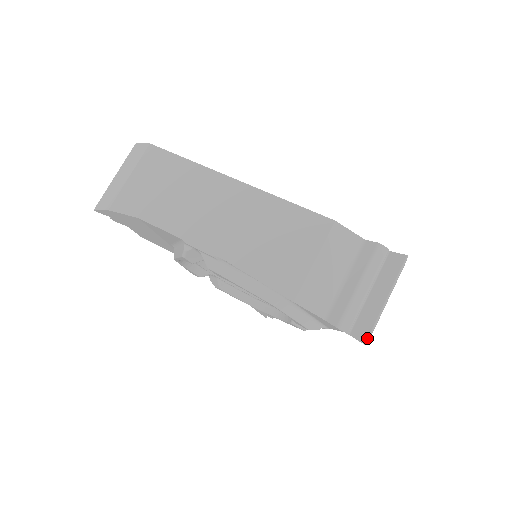
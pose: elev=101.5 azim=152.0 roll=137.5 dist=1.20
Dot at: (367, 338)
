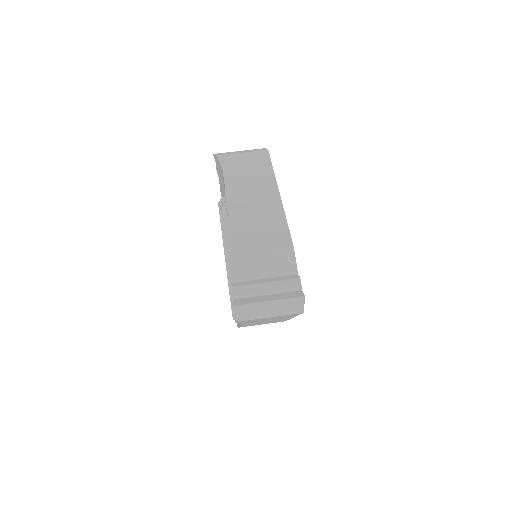
Dot at: (237, 305)
